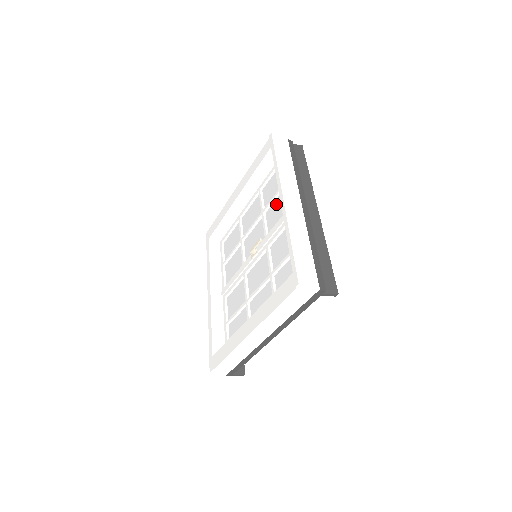
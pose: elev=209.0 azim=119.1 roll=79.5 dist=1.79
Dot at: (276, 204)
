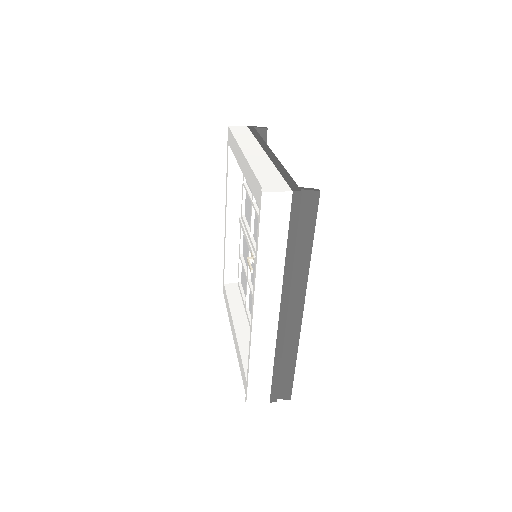
Dot at: occluded
